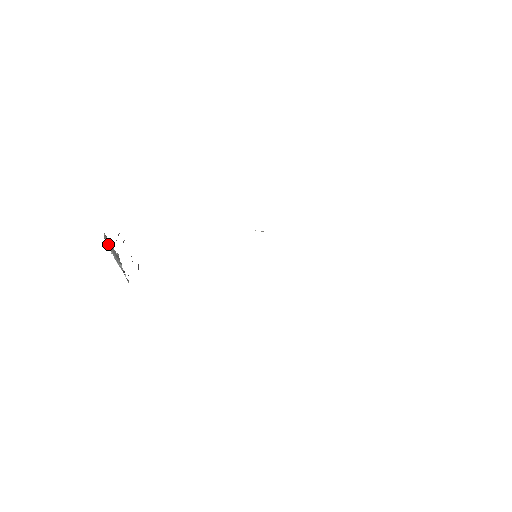
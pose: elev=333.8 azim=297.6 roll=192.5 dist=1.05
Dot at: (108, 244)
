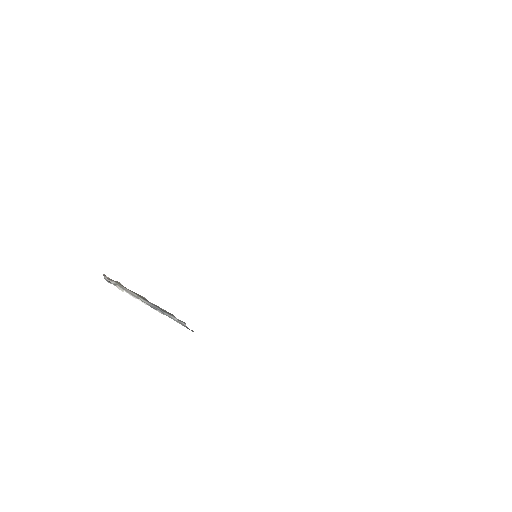
Dot at: (122, 288)
